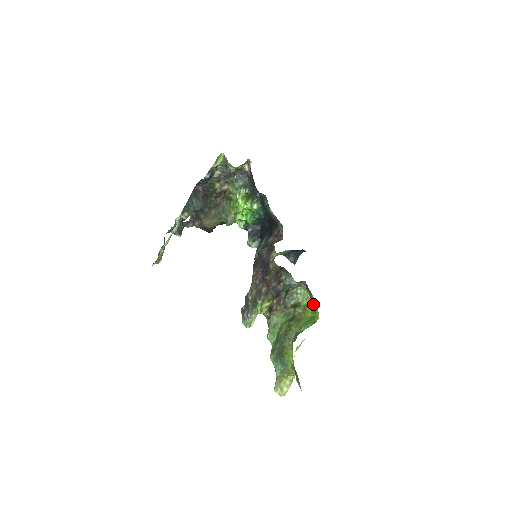
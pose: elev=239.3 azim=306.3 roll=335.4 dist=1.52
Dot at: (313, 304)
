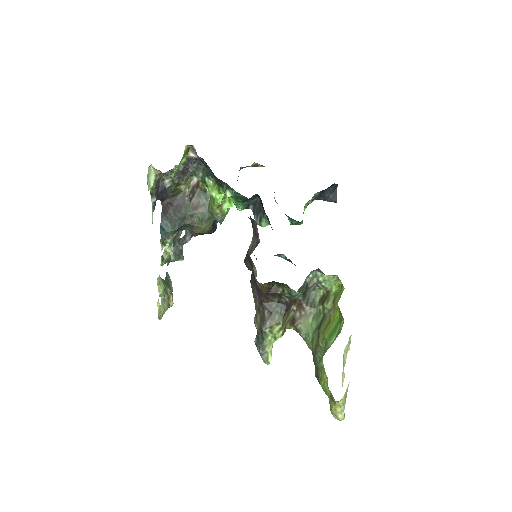
Dot at: occluded
